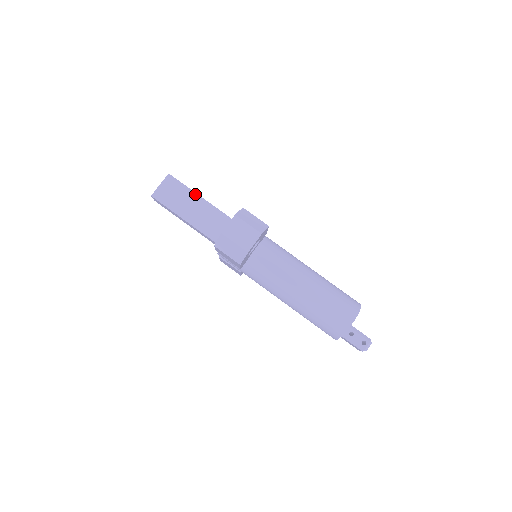
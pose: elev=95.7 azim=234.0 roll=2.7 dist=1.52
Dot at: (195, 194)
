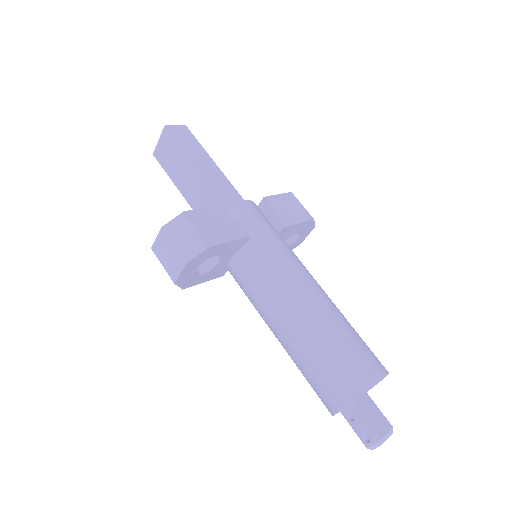
Dot at: (188, 158)
